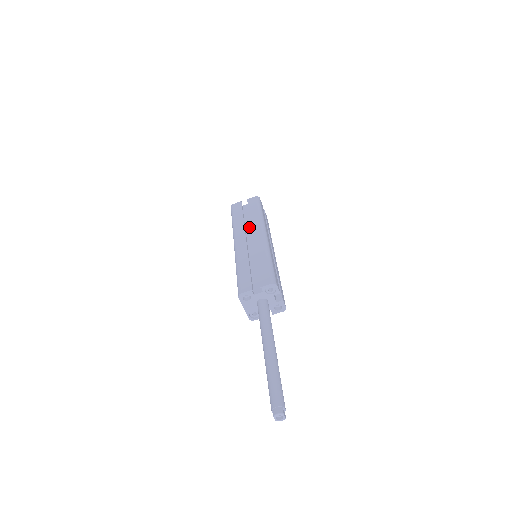
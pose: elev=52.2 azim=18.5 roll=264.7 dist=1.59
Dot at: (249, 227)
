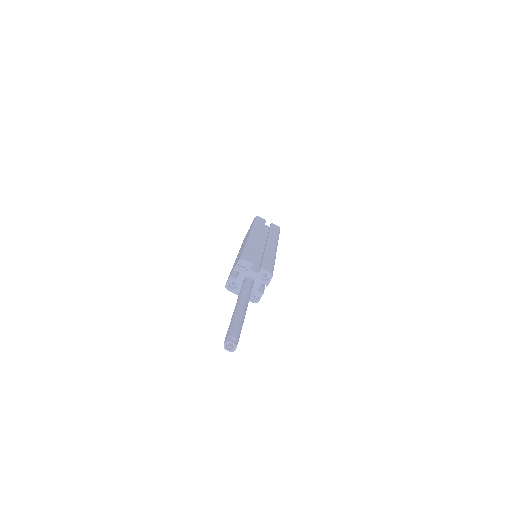
Dot at: occluded
